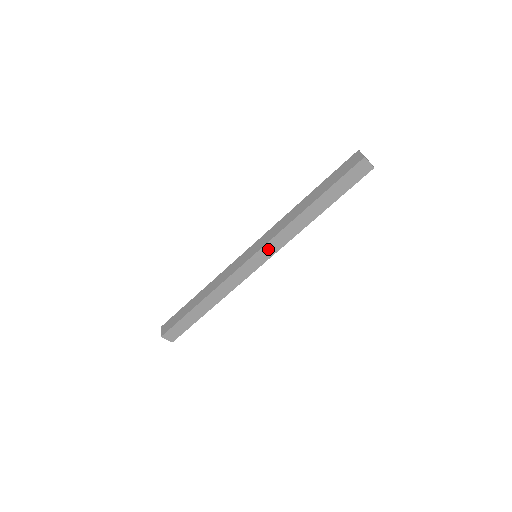
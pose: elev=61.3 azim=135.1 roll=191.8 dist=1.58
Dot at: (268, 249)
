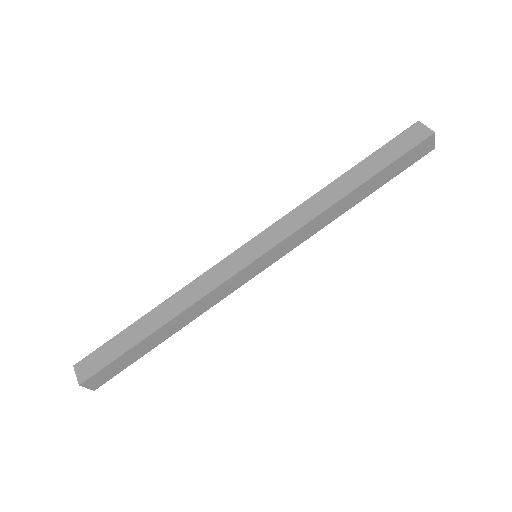
Dot at: (281, 248)
